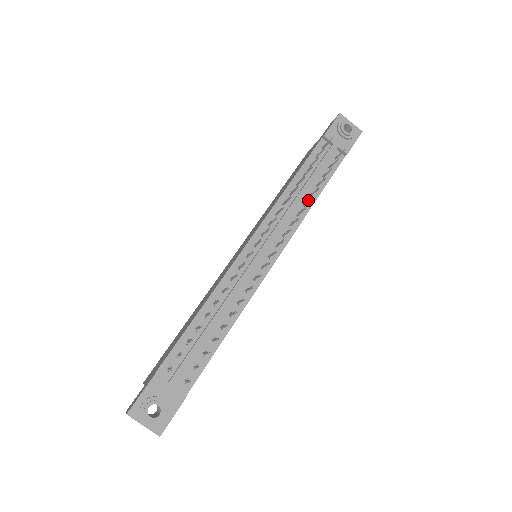
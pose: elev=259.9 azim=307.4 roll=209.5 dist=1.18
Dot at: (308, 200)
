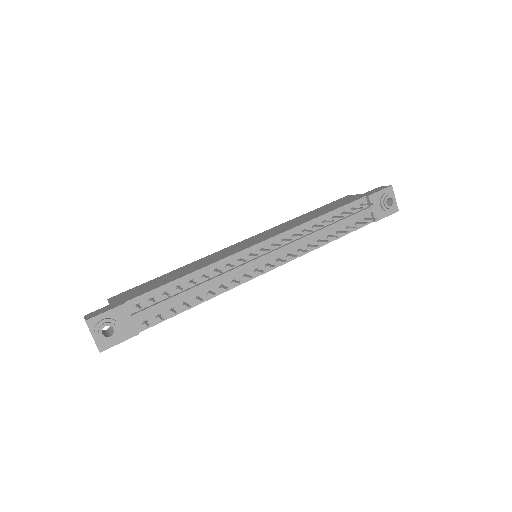
Dot at: (324, 240)
